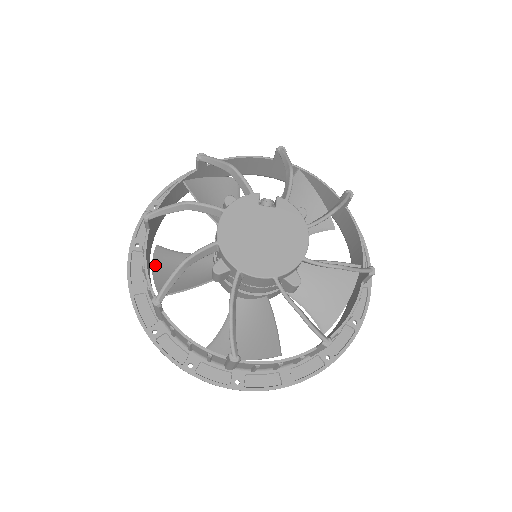
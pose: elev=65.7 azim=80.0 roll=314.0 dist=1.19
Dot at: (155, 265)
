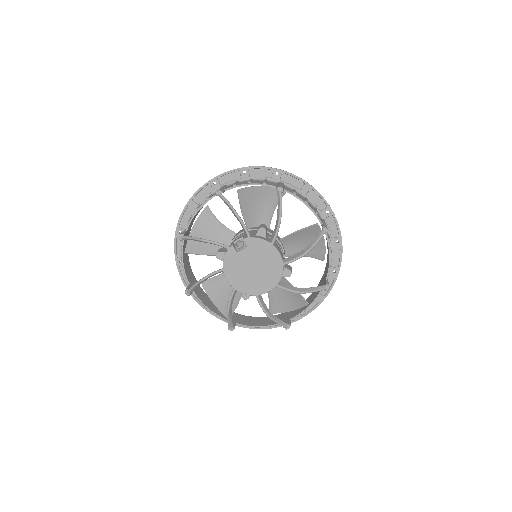
Dot at: (211, 297)
